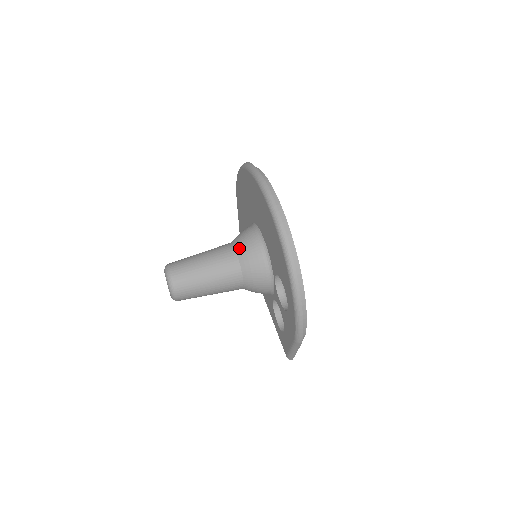
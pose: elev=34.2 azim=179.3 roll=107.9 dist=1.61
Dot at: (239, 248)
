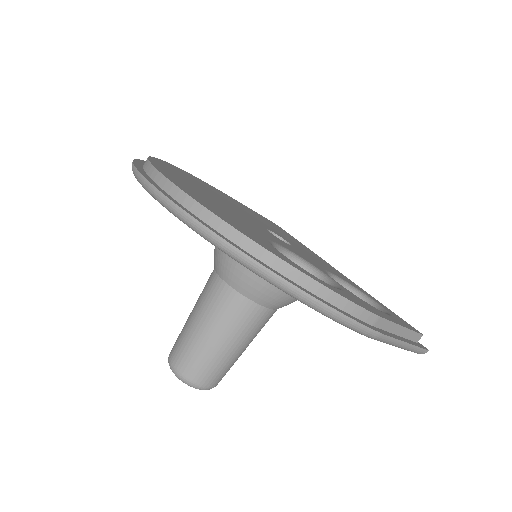
Dot at: (217, 268)
